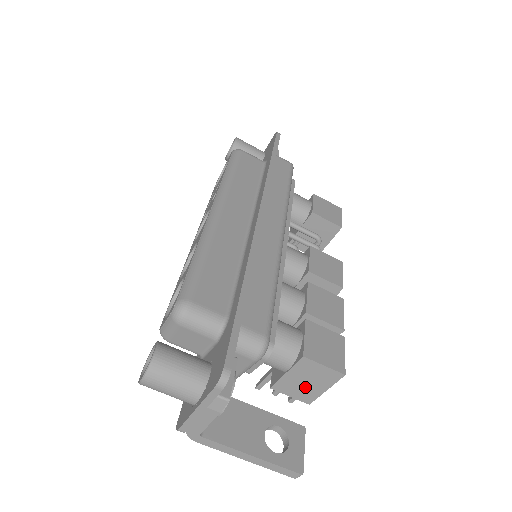
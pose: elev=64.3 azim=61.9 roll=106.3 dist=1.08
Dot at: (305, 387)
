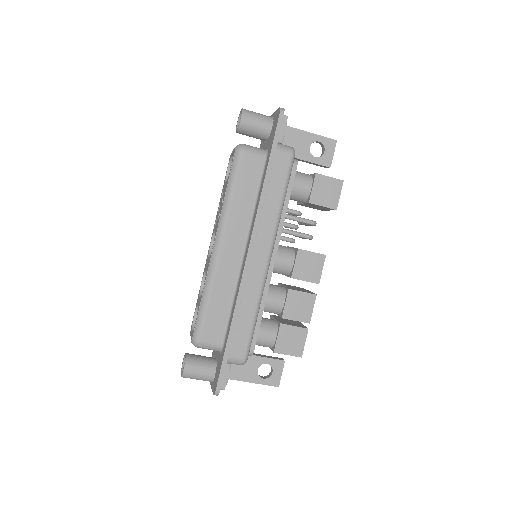
Dot at: occluded
